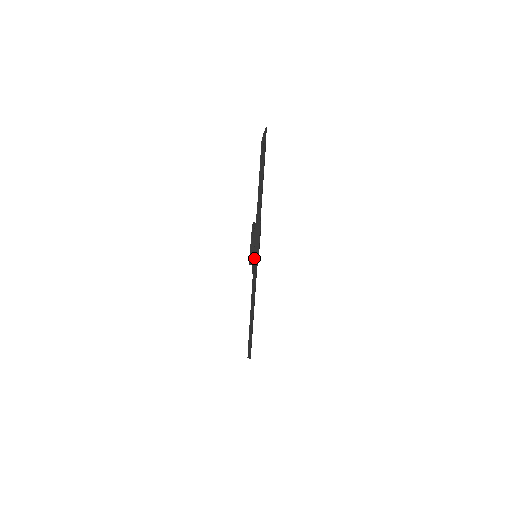
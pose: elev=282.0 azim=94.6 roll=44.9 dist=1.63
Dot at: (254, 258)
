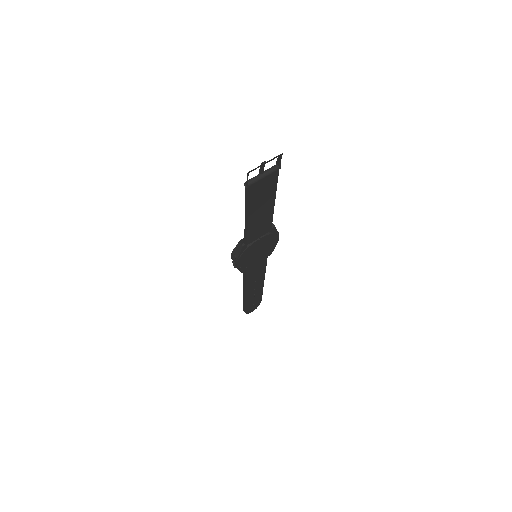
Dot at: (234, 262)
